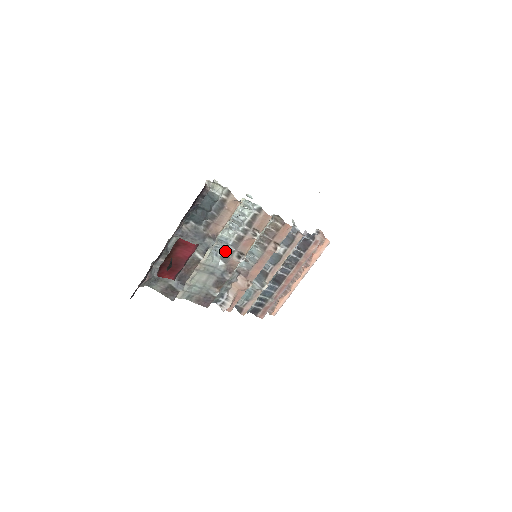
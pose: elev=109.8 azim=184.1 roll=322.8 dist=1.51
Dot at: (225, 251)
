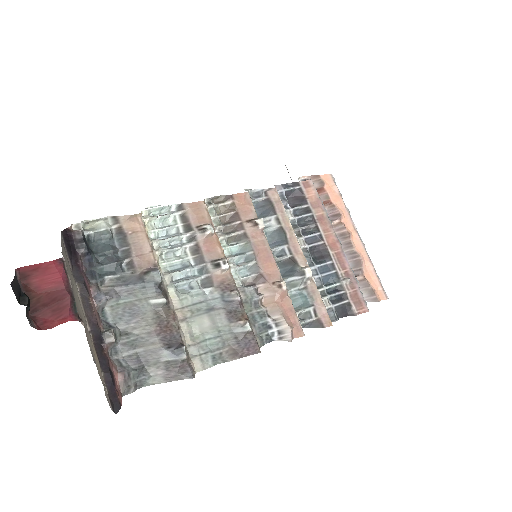
Dot at: (197, 276)
